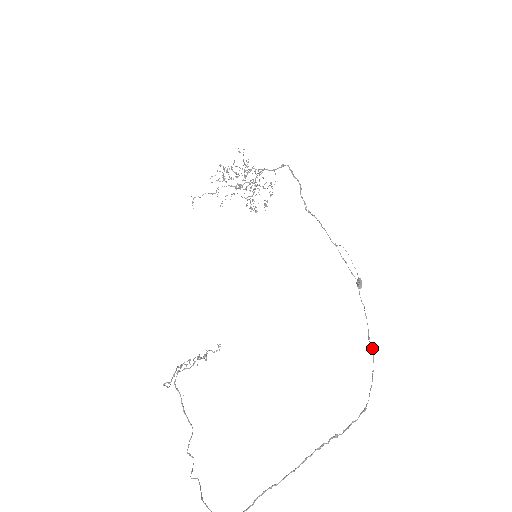
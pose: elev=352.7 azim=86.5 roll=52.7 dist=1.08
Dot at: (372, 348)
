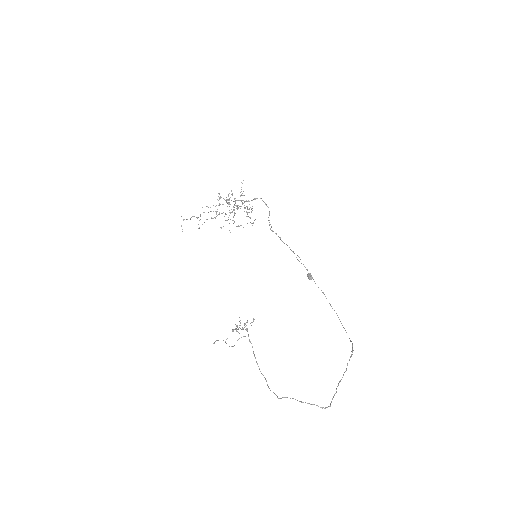
Dot at: occluded
